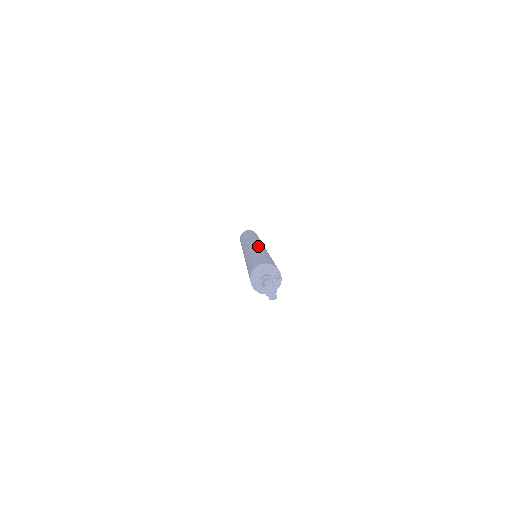
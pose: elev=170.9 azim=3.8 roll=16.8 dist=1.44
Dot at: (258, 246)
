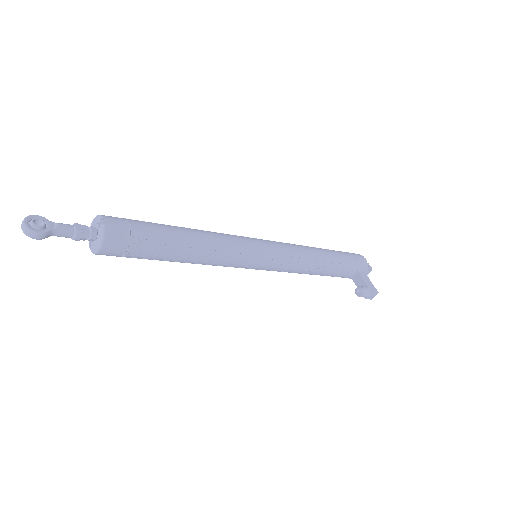
Dot at: occluded
